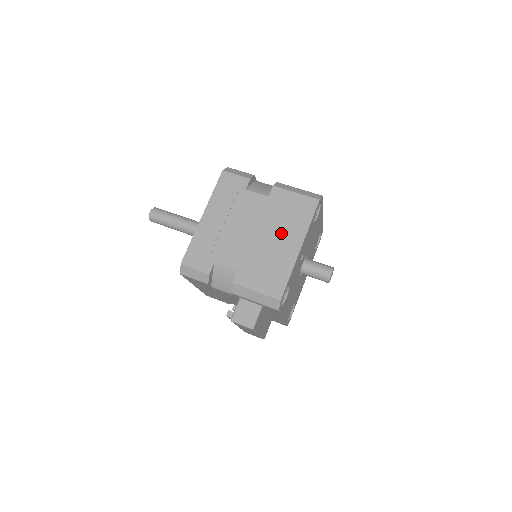
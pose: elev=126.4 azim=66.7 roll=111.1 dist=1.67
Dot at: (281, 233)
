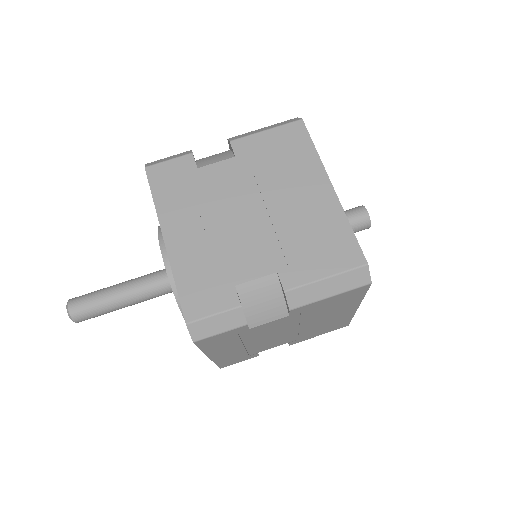
Dot at: (327, 316)
